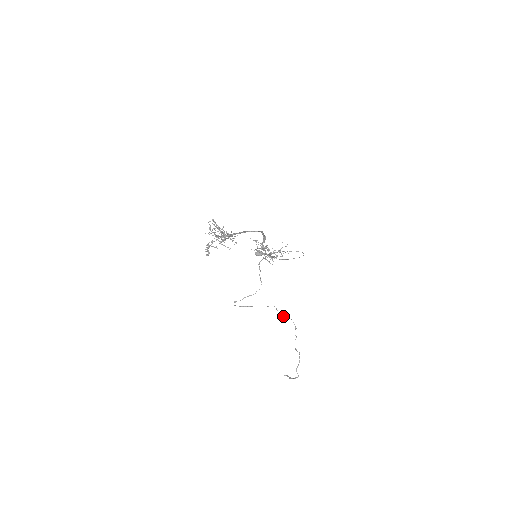
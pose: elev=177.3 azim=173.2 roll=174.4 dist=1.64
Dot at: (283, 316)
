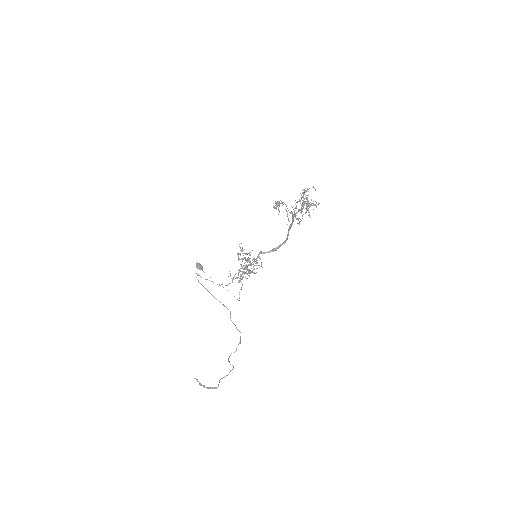
Dot at: (234, 324)
